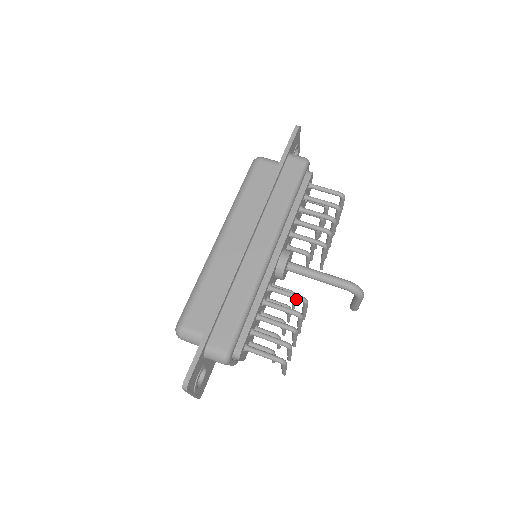
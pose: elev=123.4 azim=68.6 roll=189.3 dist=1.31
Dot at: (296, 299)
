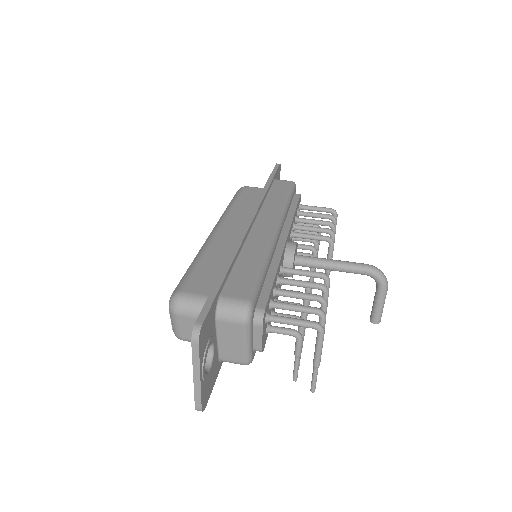
Dot at: (316, 276)
